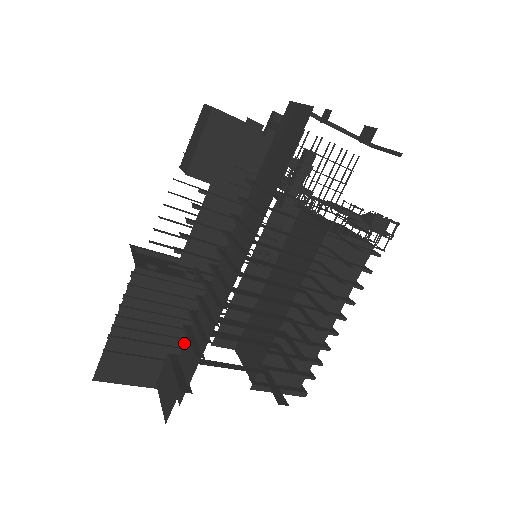
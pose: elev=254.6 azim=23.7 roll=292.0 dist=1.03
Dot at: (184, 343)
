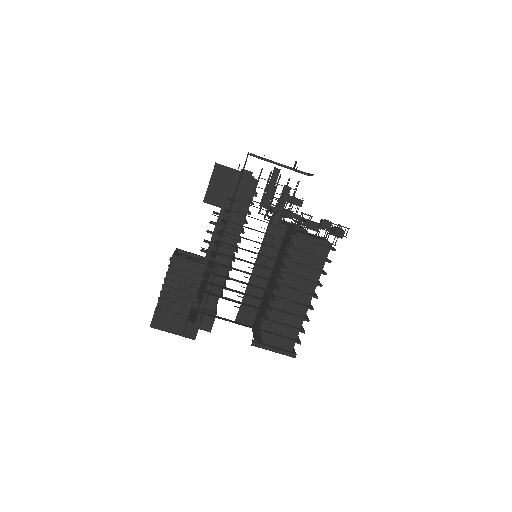
Dot at: (199, 301)
